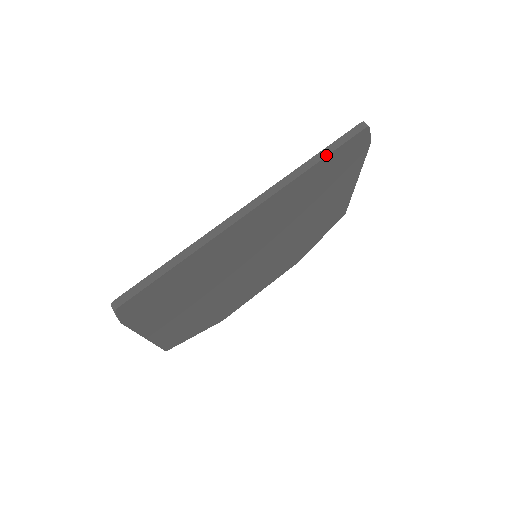
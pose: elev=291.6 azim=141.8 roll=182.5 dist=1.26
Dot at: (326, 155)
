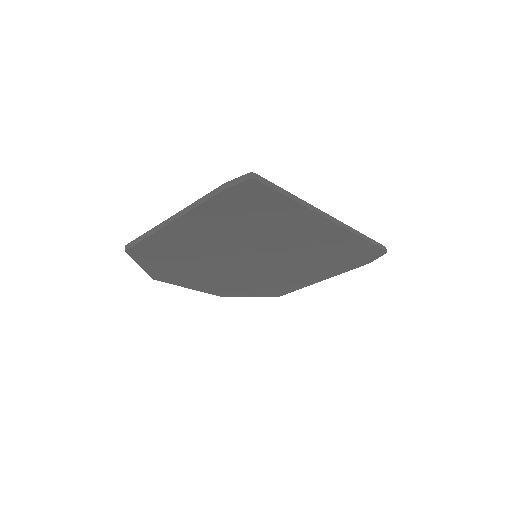
Dot at: (370, 241)
